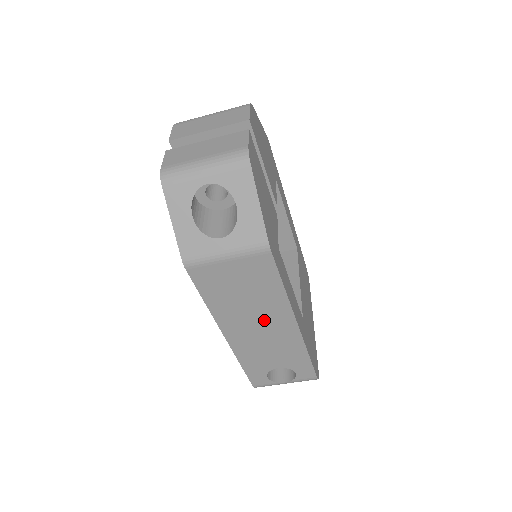
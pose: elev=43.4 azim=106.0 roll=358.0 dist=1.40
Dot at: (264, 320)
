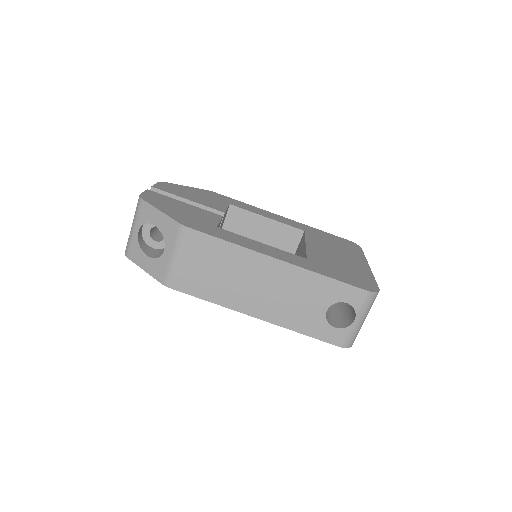
Dot at: (255, 278)
